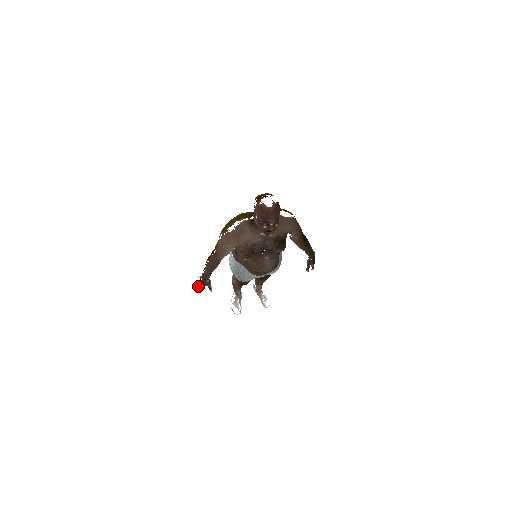
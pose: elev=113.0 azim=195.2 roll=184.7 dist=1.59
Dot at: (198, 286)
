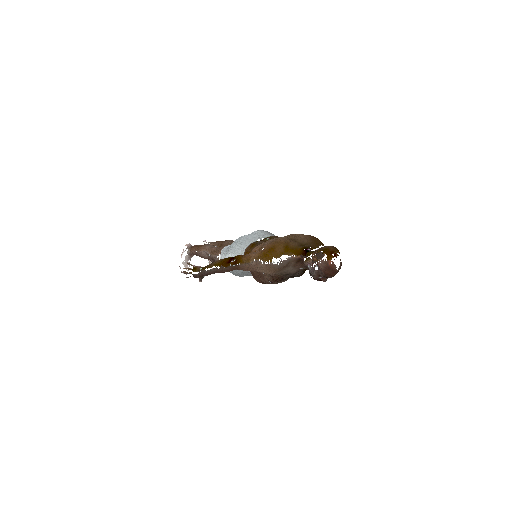
Dot at: (185, 273)
